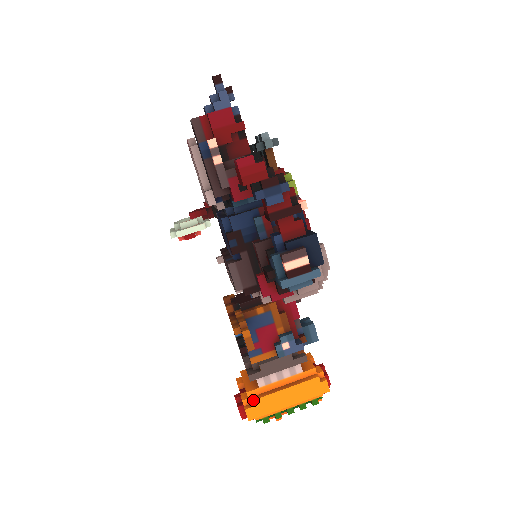
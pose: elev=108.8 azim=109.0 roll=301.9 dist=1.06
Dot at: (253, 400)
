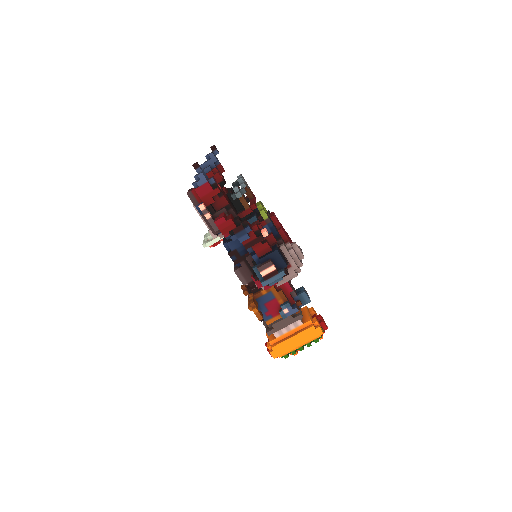
Dot at: (273, 346)
